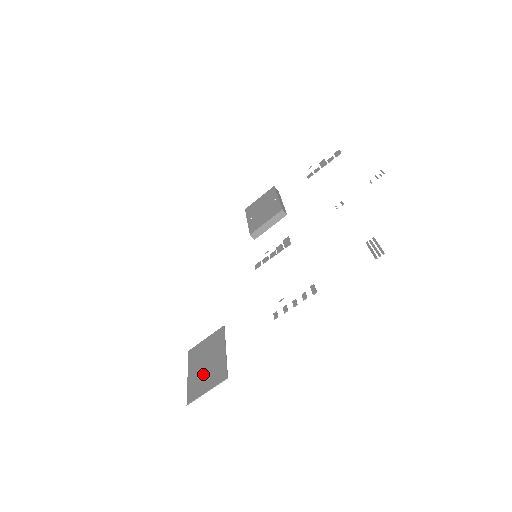
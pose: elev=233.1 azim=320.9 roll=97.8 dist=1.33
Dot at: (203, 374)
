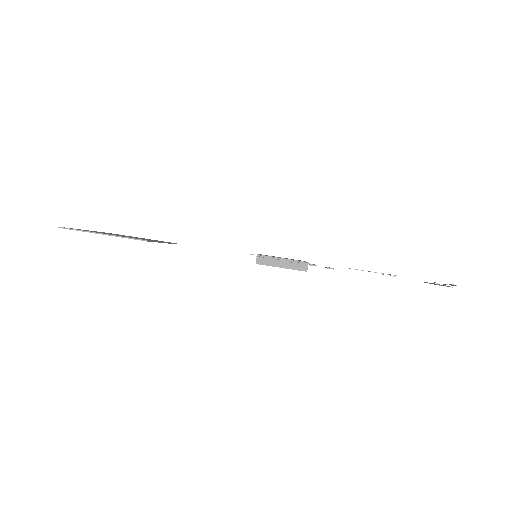
Dot at: occluded
